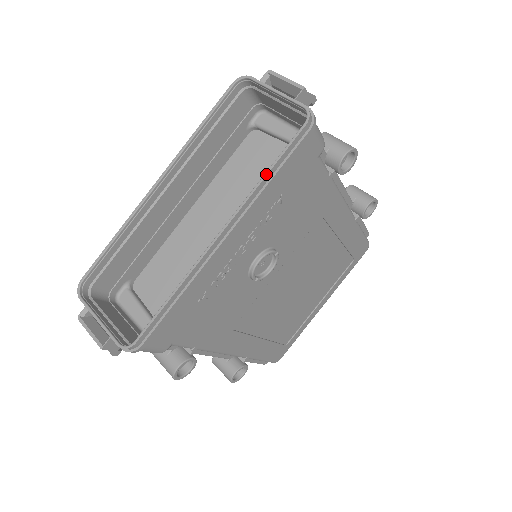
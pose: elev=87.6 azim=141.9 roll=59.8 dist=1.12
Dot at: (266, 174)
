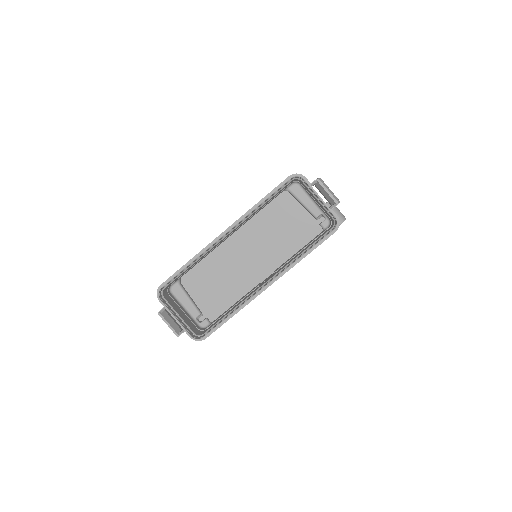
Dot at: (304, 255)
